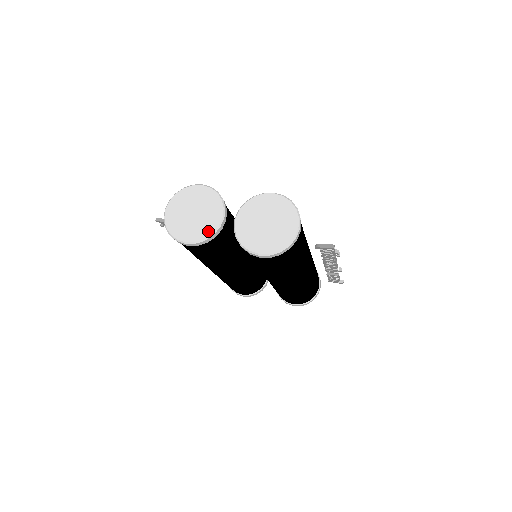
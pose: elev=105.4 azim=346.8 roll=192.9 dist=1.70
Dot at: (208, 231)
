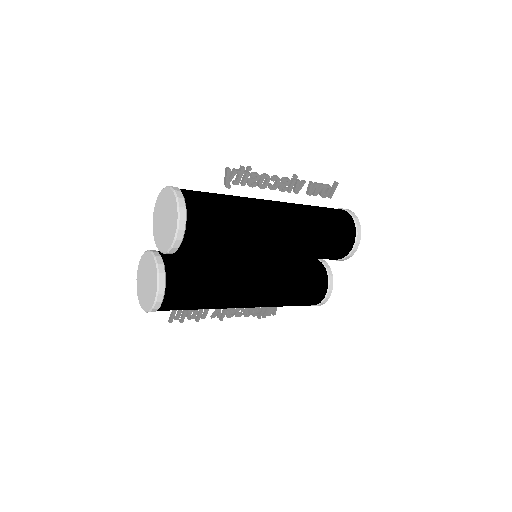
Dot at: (155, 276)
